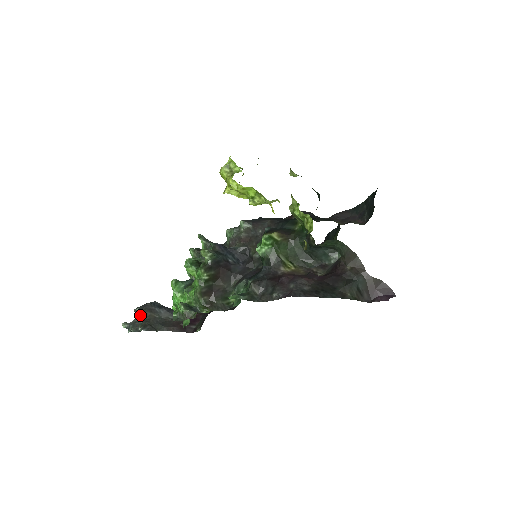
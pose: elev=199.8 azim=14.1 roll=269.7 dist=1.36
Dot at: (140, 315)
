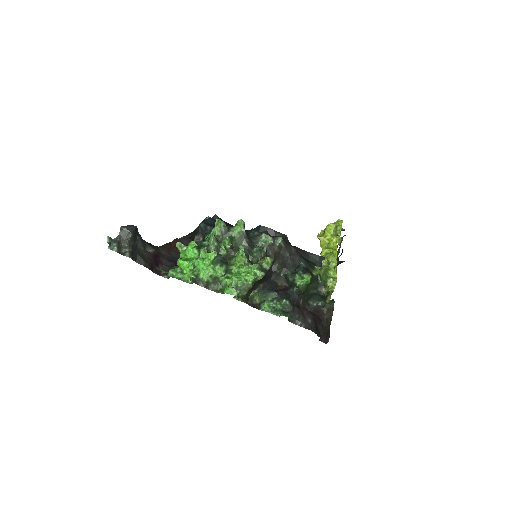
Dot at: (127, 238)
